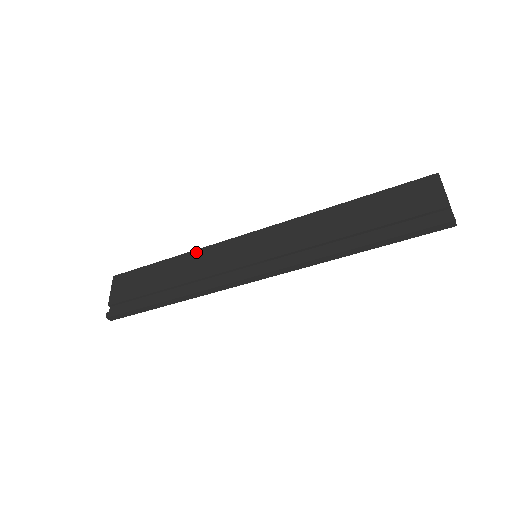
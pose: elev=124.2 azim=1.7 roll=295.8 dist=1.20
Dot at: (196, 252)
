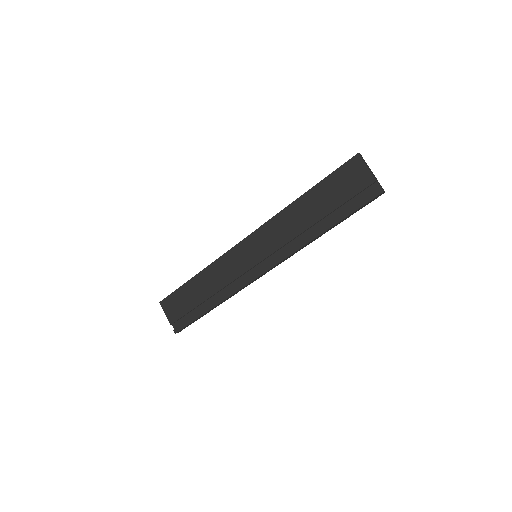
Dot at: (211, 267)
